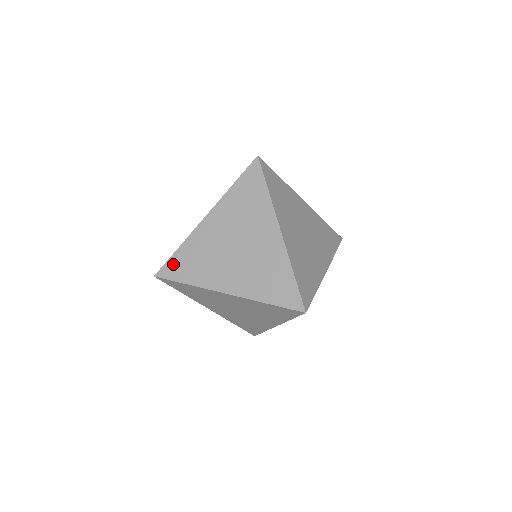
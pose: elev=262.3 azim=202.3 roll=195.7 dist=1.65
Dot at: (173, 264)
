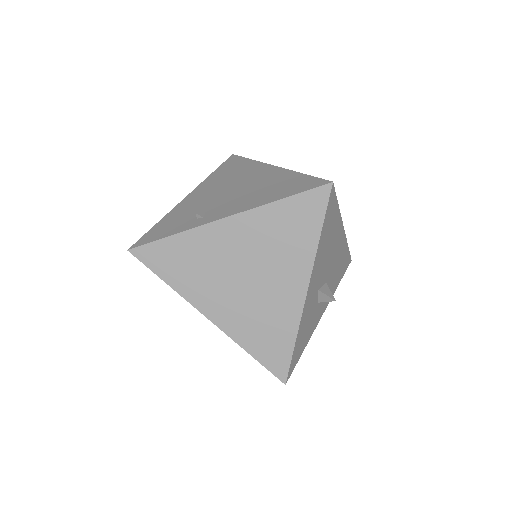
Dot at: occluded
